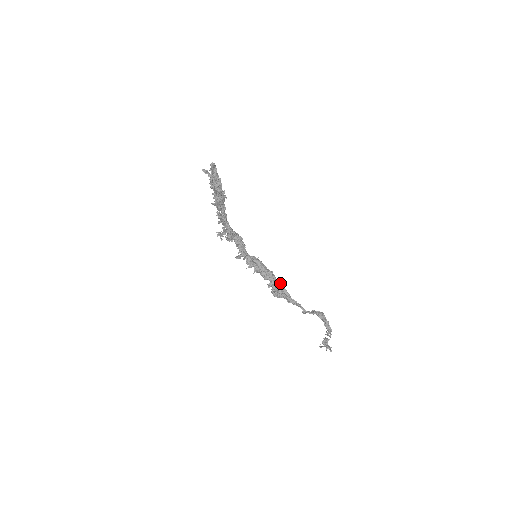
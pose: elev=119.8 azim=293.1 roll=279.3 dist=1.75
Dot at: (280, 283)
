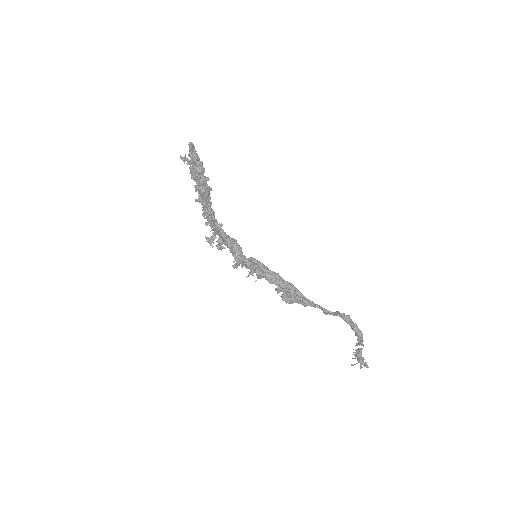
Dot at: (290, 284)
